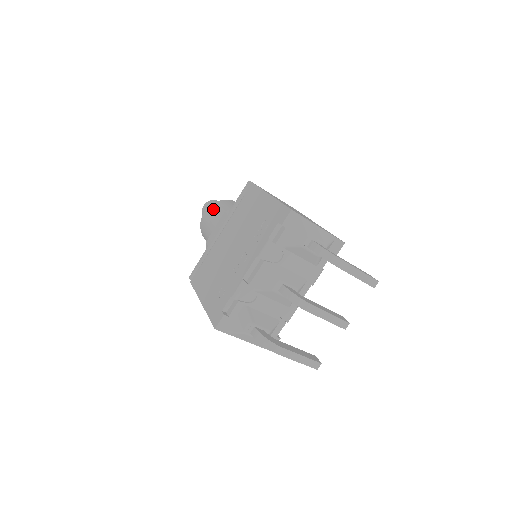
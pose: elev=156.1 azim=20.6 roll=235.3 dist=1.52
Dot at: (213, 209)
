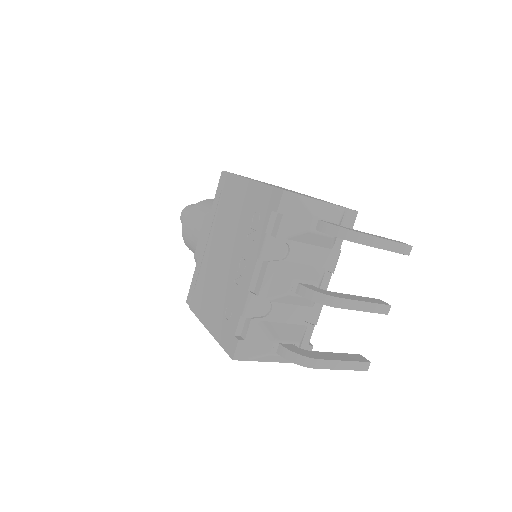
Dot at: (191, 215)
